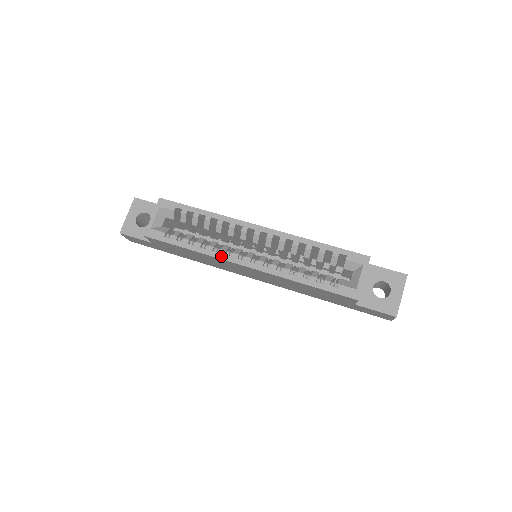
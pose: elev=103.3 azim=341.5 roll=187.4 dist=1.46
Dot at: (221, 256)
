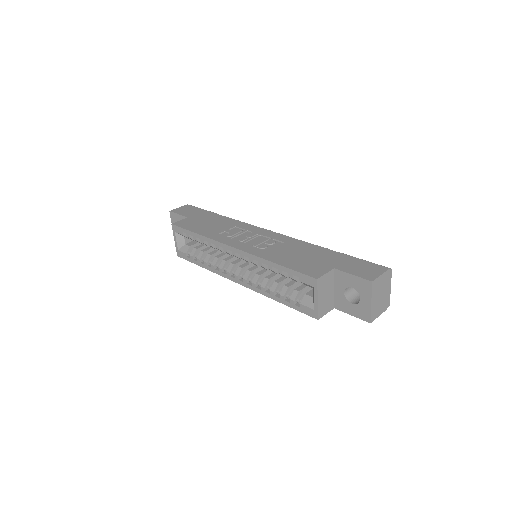
Dot at: (221, 274)
